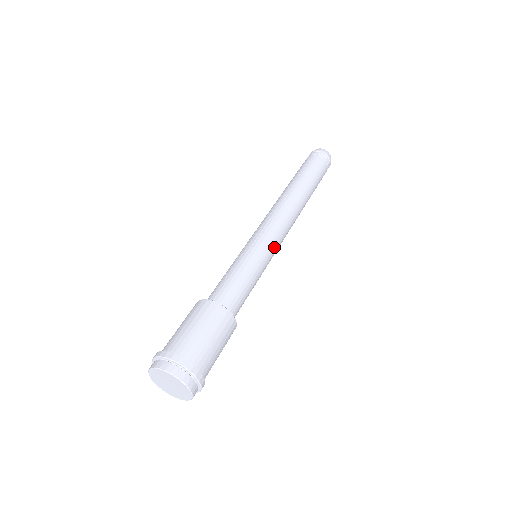
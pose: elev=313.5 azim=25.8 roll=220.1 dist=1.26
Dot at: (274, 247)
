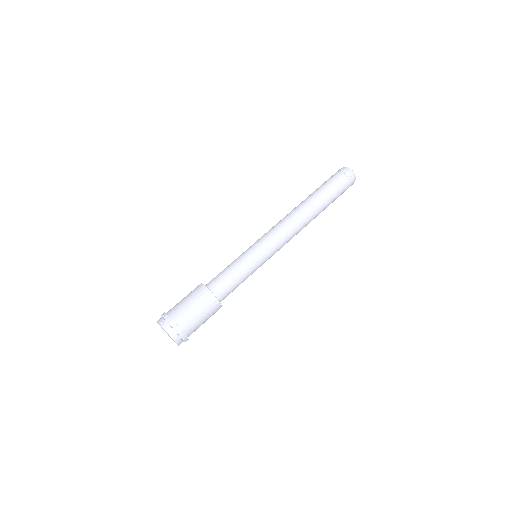
Dot at: (270, 257)
